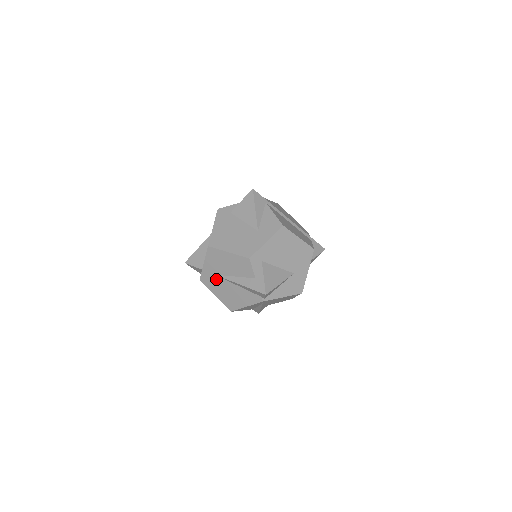
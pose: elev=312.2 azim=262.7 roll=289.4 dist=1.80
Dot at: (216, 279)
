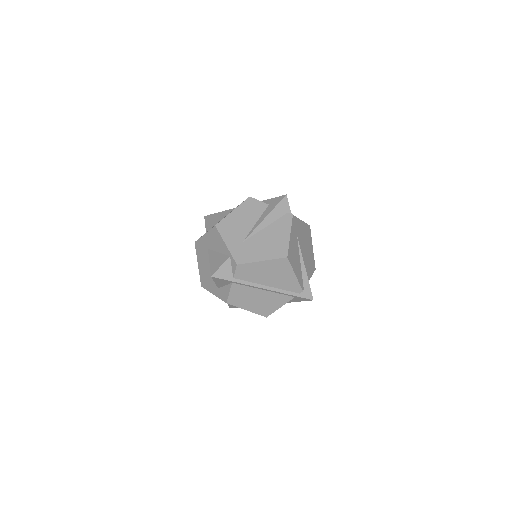
Dot at: (247, 245)
